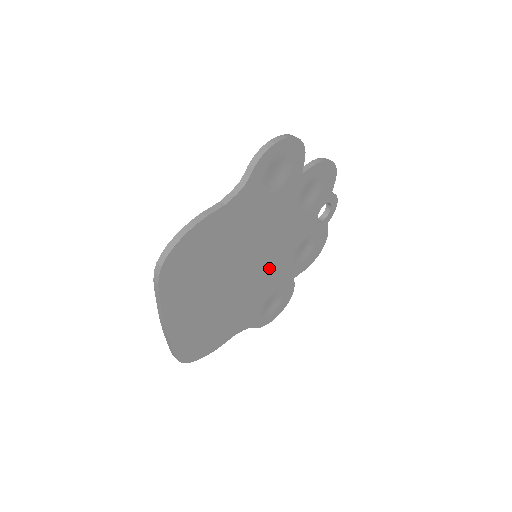
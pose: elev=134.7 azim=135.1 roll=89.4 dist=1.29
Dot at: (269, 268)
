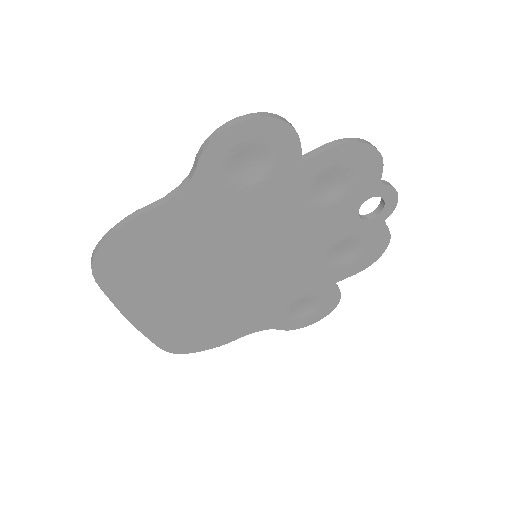
Dot at: (281, 271)
